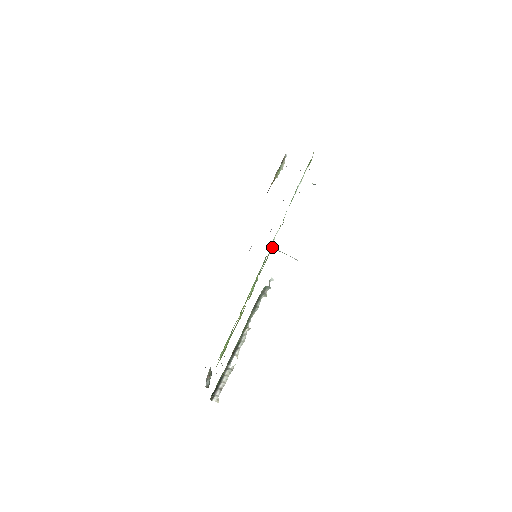
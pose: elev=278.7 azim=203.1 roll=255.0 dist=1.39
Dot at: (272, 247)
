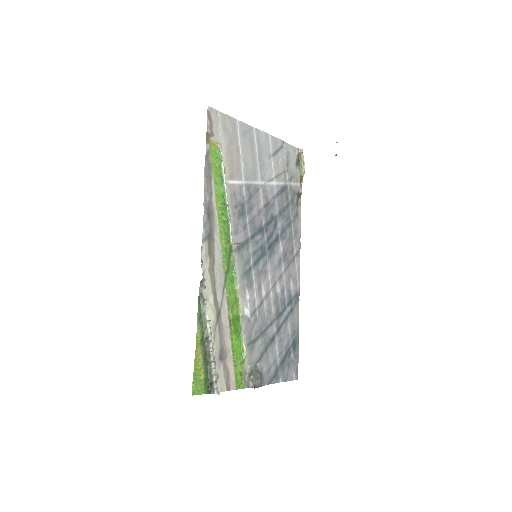
Dot at: (232, 243)
